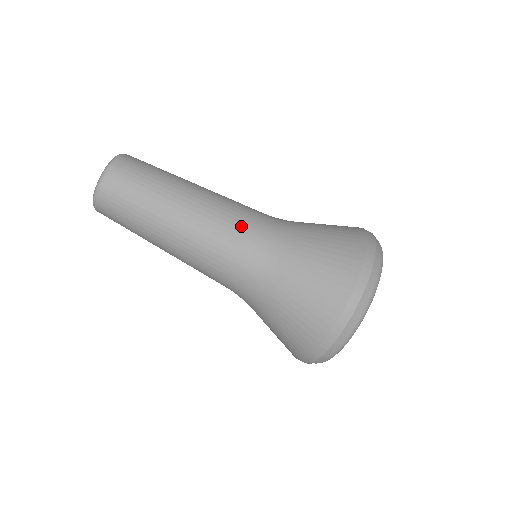
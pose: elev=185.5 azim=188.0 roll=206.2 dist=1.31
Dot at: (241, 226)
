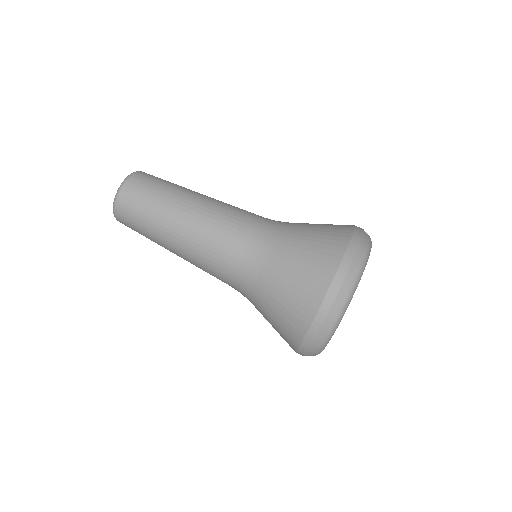
Dot at: (247, 212)
